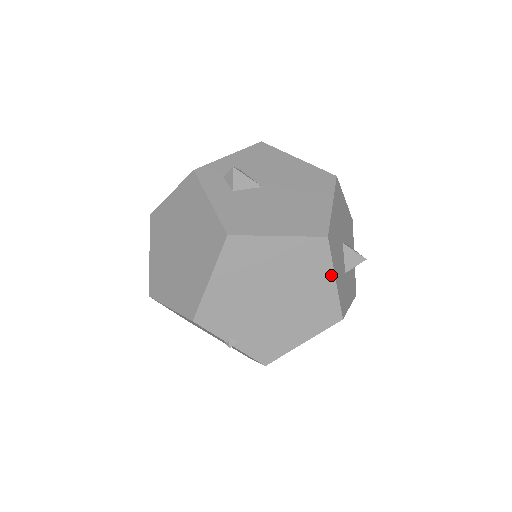
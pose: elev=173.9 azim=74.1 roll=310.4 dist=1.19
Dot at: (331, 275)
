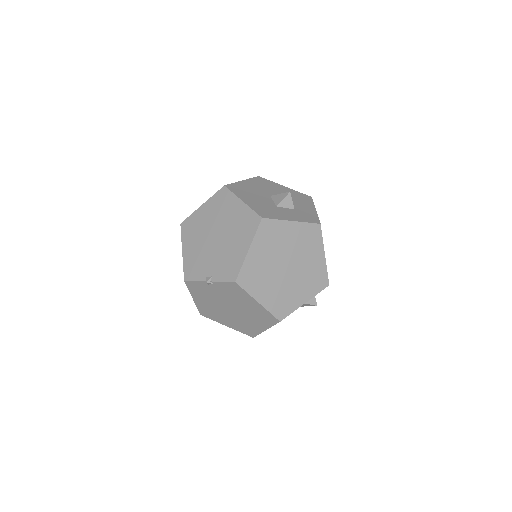
Dot at: (238, 201)
